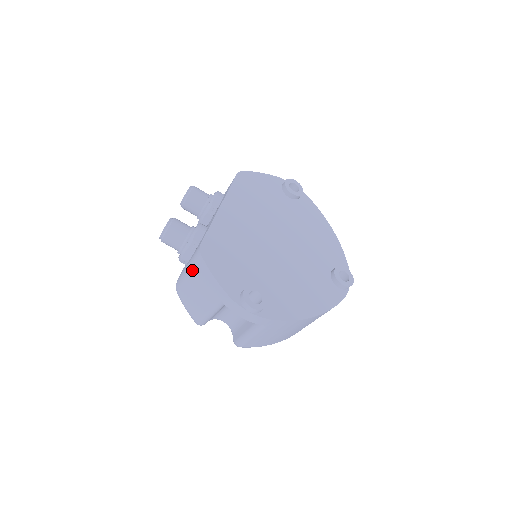
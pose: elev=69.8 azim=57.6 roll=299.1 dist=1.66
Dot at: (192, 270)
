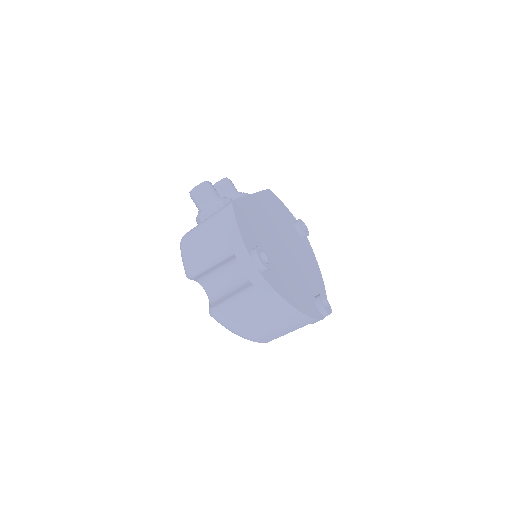
Dot at: (214, 219)
